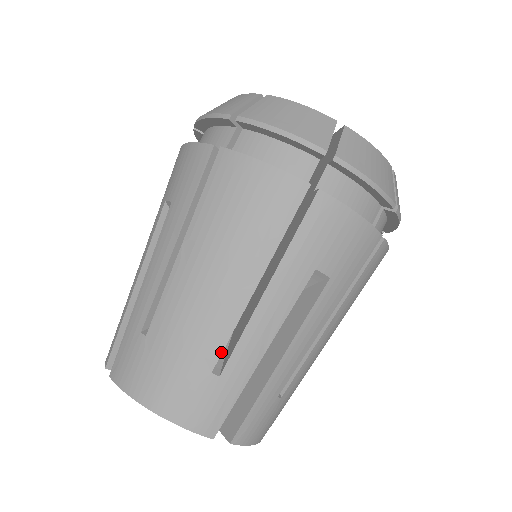
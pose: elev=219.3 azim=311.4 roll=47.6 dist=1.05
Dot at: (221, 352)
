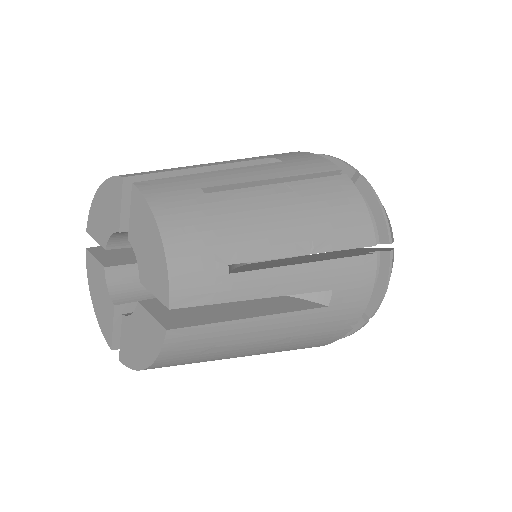
Dot at: (248, 261)
